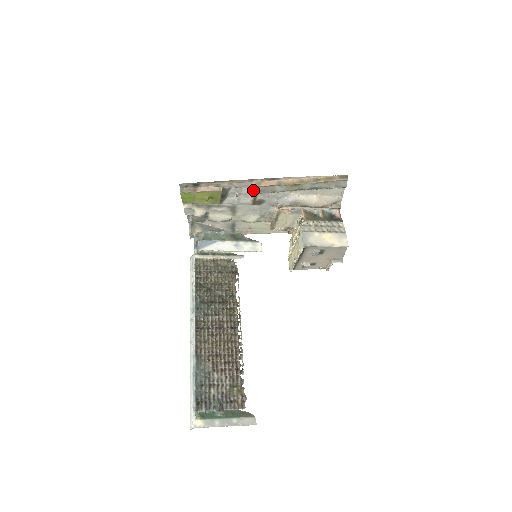
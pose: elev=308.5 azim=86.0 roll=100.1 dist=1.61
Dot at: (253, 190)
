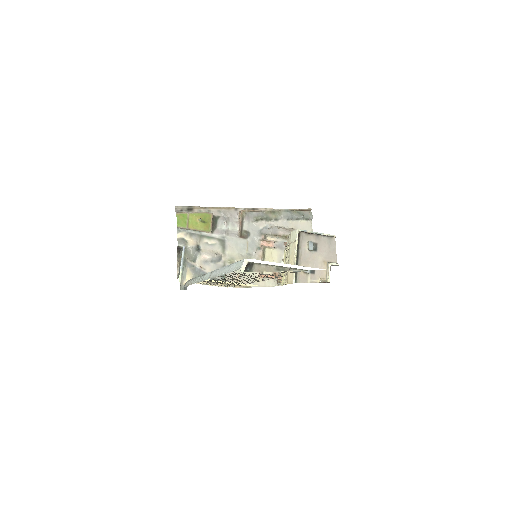
Dot at: (238, 221)
